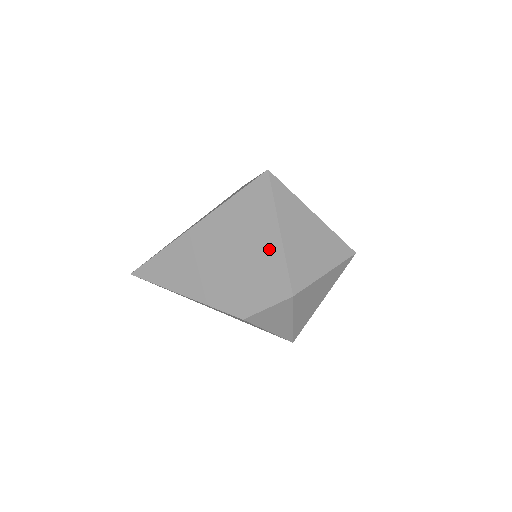
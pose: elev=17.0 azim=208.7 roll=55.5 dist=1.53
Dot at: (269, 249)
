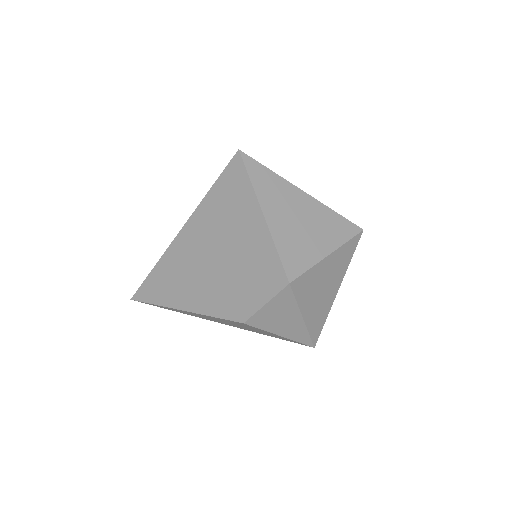
Dot at: (255, 236)
